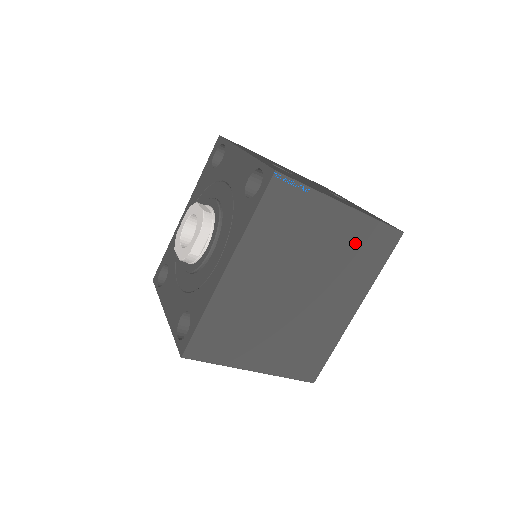
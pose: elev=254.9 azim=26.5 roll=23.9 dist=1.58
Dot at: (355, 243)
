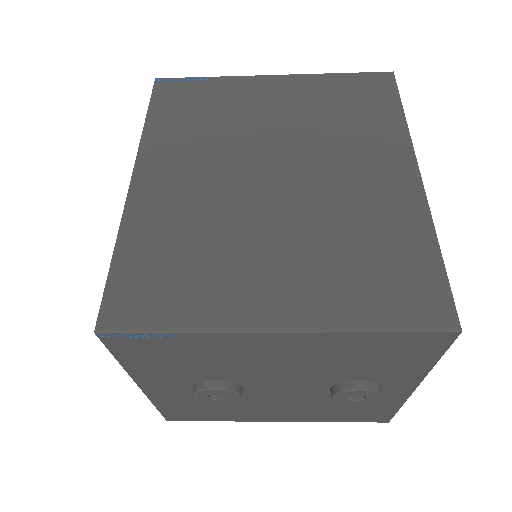
Dot at: (324, 101)
